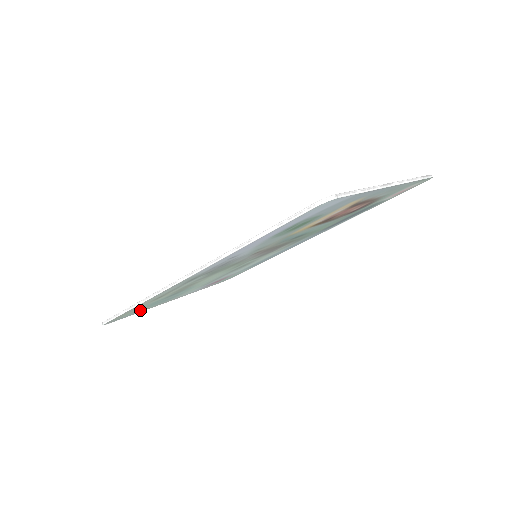
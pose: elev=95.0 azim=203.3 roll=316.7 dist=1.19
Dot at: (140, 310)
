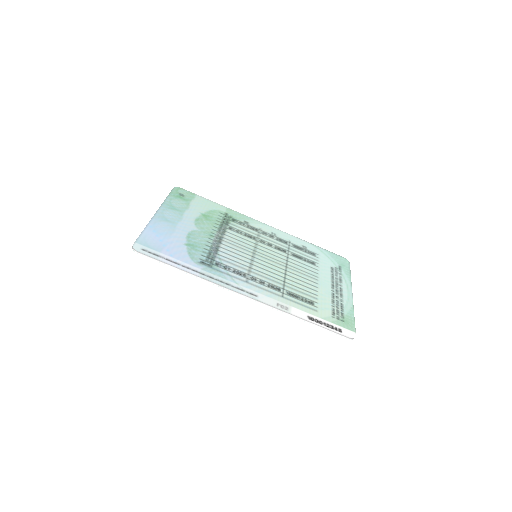
Dot at: (157, 241)
